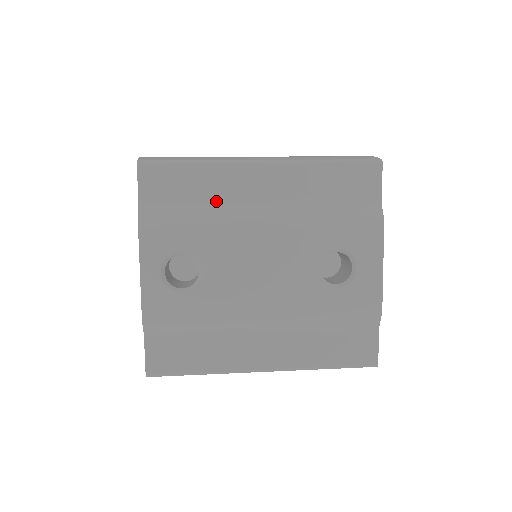
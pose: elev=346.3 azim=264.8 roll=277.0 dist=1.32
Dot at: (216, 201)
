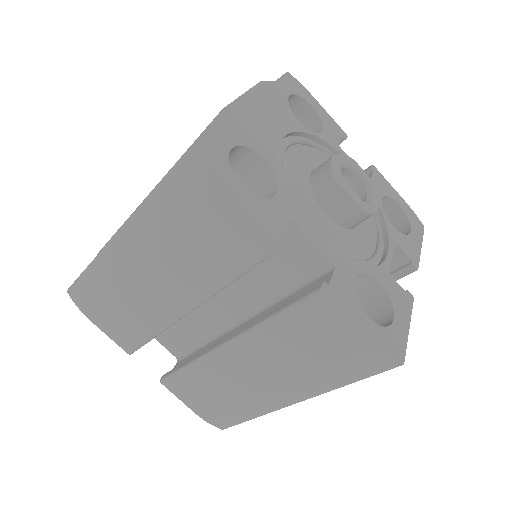
Dot at: occluded
